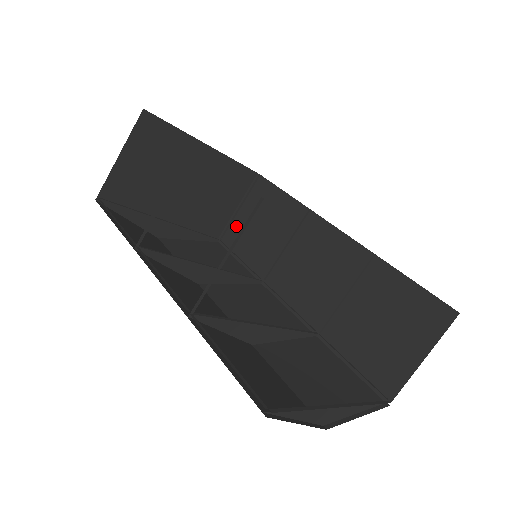
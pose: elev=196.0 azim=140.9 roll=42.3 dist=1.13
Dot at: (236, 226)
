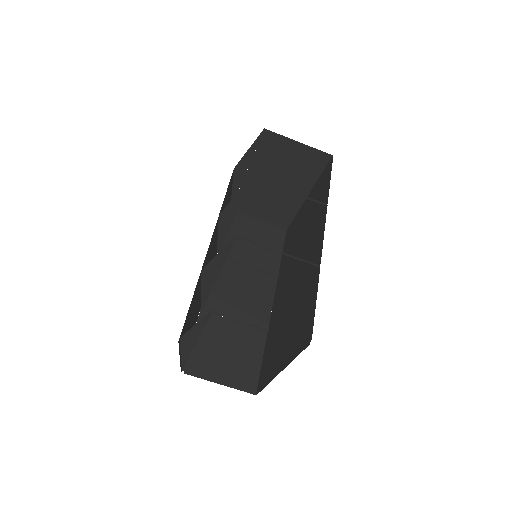
Dot at: (246, 222)
